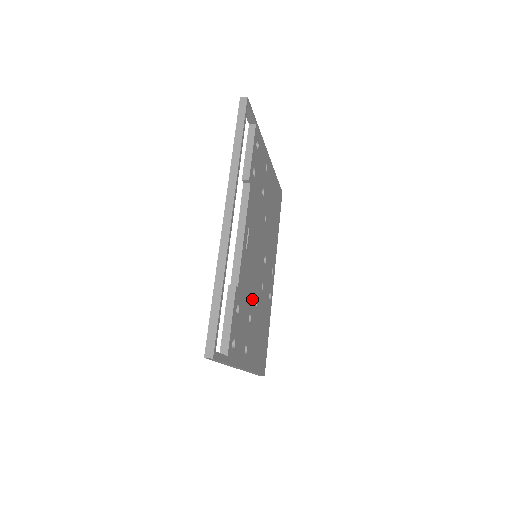
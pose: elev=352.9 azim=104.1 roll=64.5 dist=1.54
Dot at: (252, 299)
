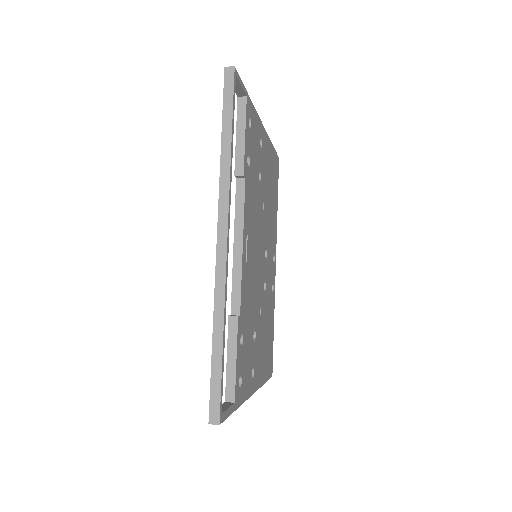
Dot at: (255, 311)
